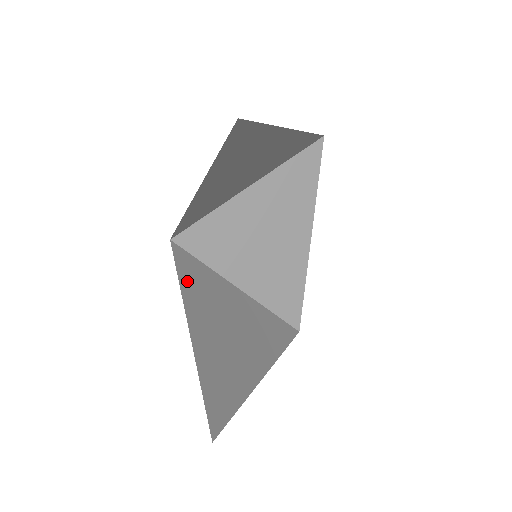
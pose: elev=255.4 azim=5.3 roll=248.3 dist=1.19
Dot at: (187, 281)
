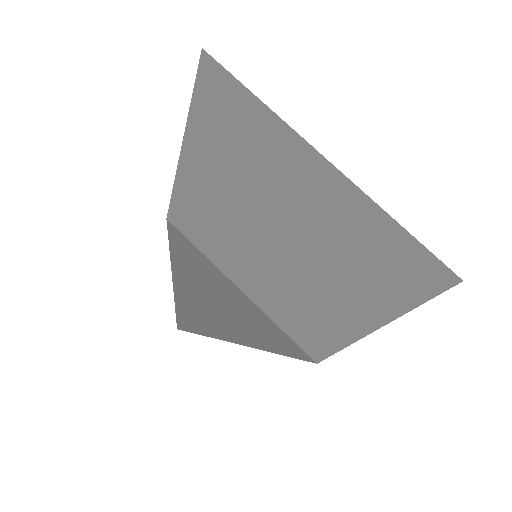
Dot at: occluded
